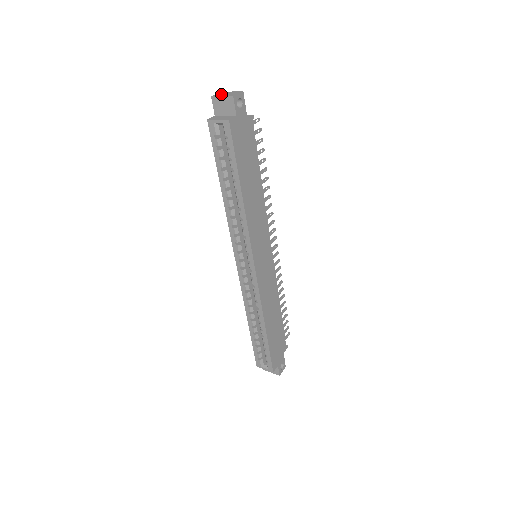
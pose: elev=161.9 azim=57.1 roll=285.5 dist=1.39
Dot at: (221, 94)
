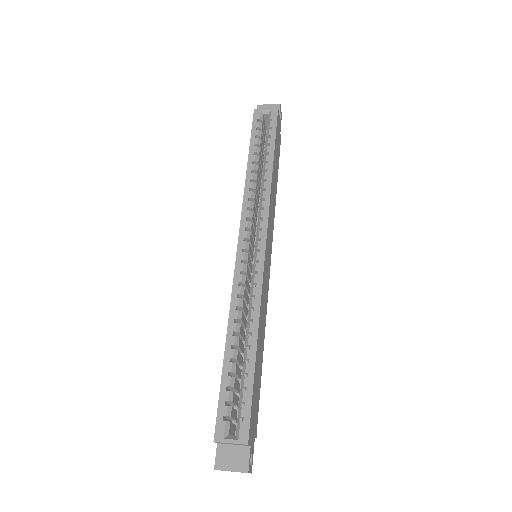
Dot at: occluded
